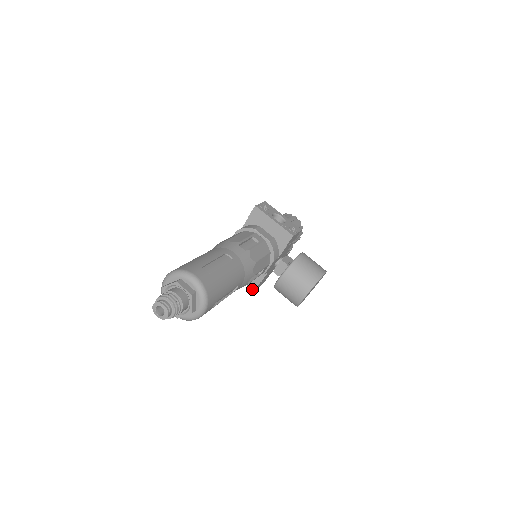
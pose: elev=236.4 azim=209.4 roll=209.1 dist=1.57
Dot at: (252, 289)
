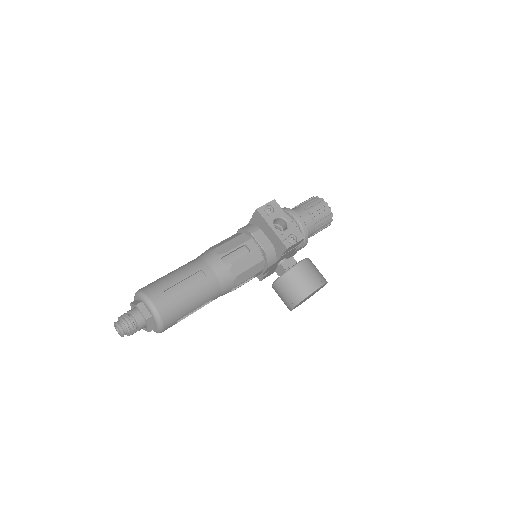
Dot at: (259, 279)
